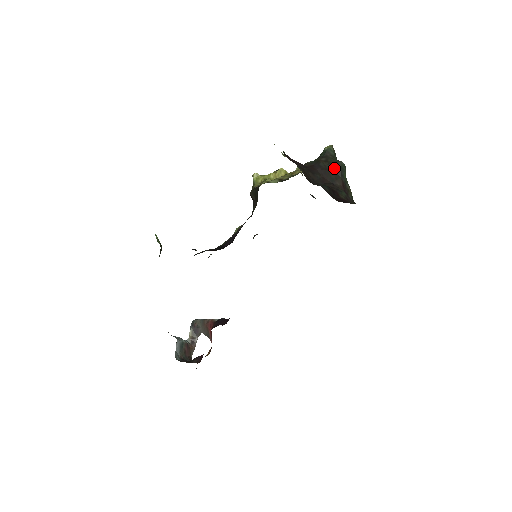
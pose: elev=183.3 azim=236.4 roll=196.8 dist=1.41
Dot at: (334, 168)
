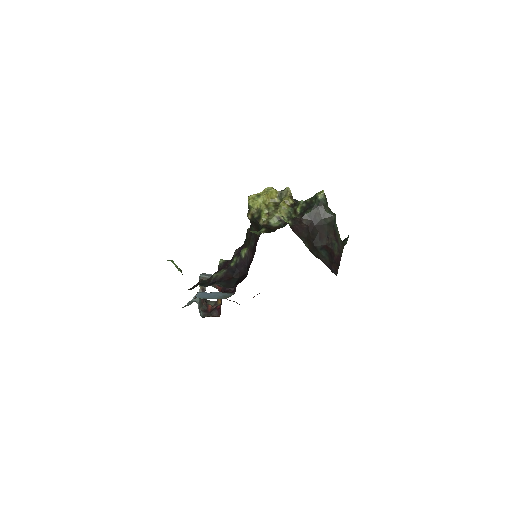
Dot at: (328, 222)
